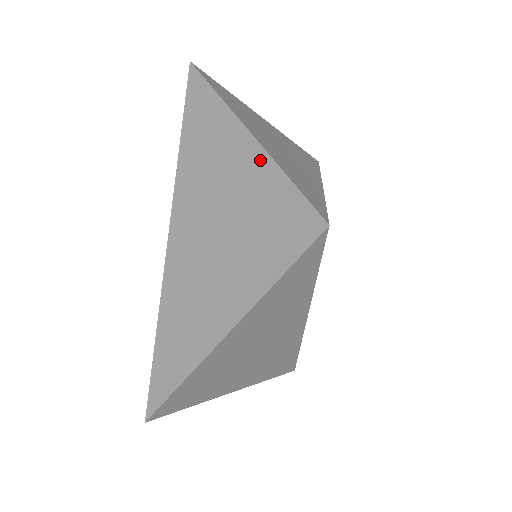
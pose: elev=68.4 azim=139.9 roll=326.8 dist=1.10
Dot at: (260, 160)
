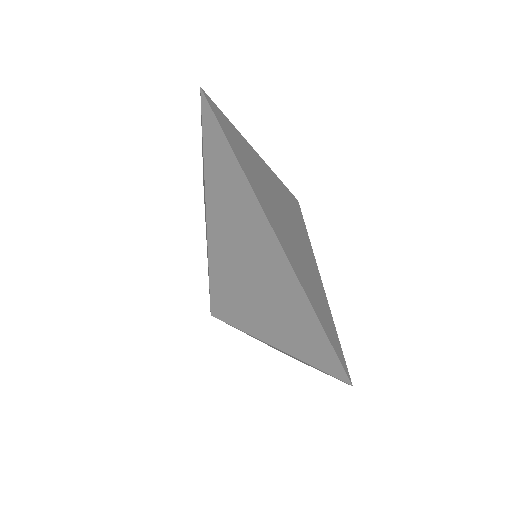
Dot at: (259, 159)
